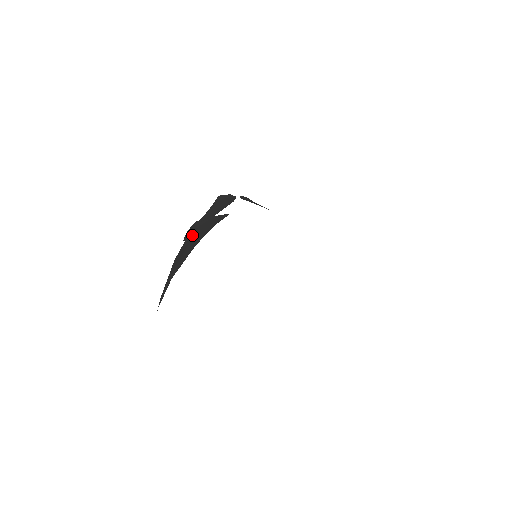
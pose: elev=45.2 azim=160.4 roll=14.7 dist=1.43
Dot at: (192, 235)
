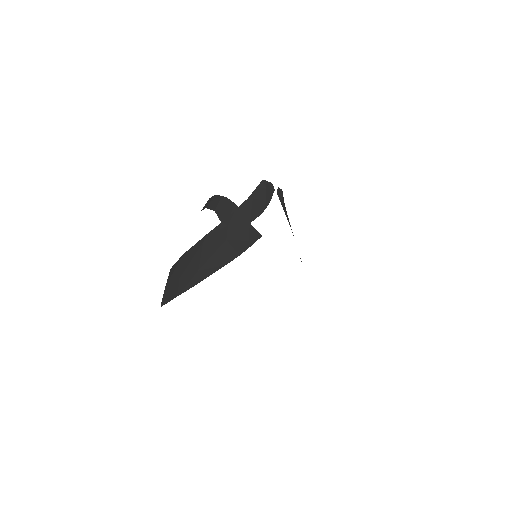
Dot at: (227, 232)
